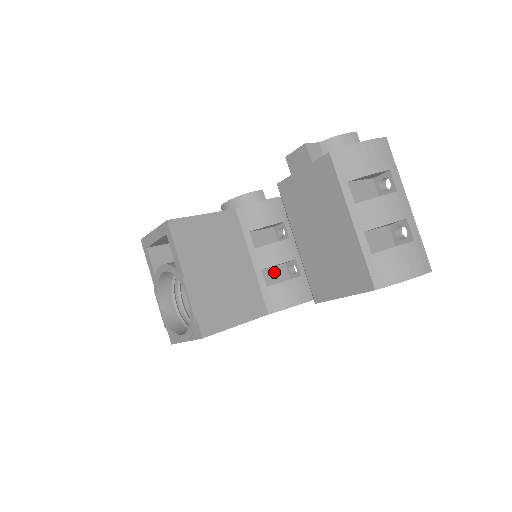
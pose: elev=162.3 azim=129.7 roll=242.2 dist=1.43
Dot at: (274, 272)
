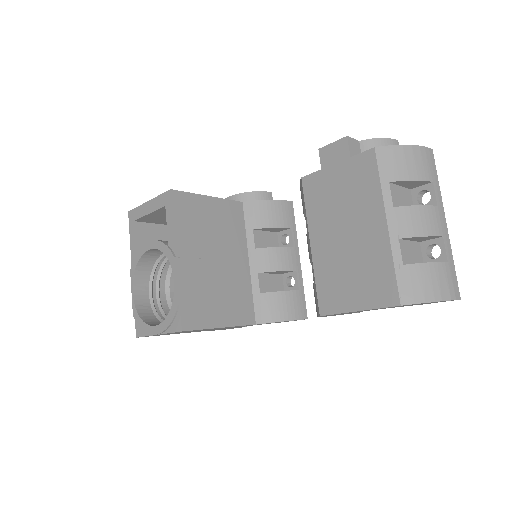
Dot at: (270, 280)
